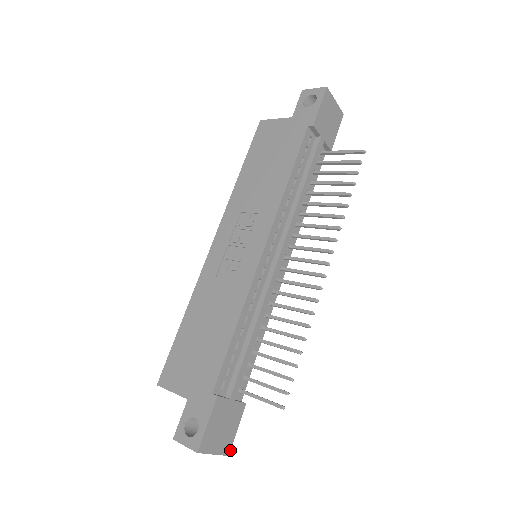
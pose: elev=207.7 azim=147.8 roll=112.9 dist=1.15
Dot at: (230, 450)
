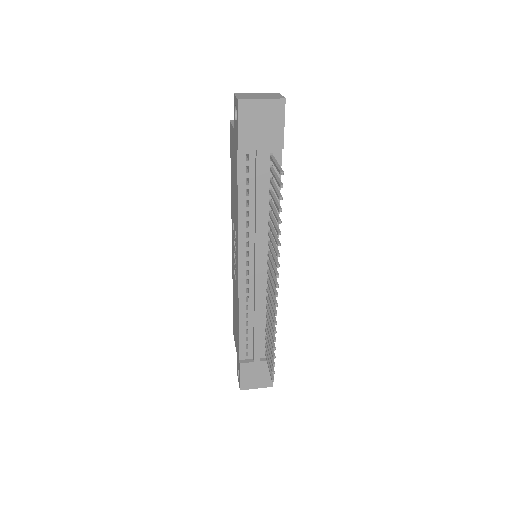
Dot at: occluded
